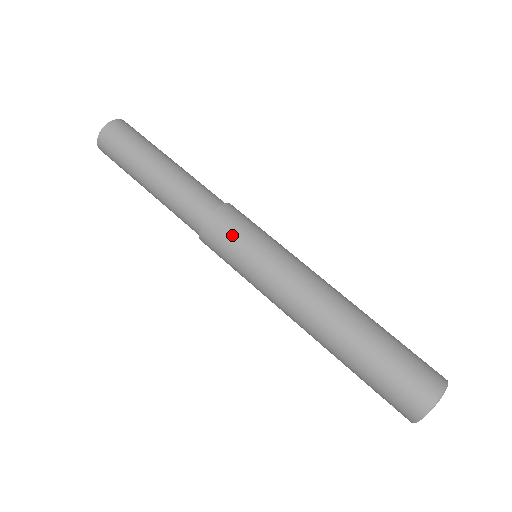
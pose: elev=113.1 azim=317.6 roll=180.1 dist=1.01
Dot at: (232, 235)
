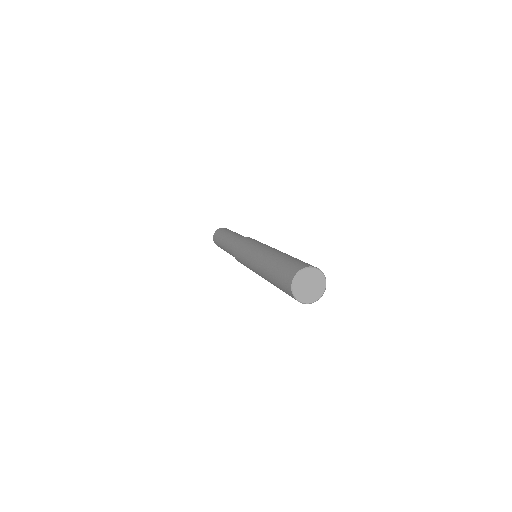
Dot at: (246, 241)
